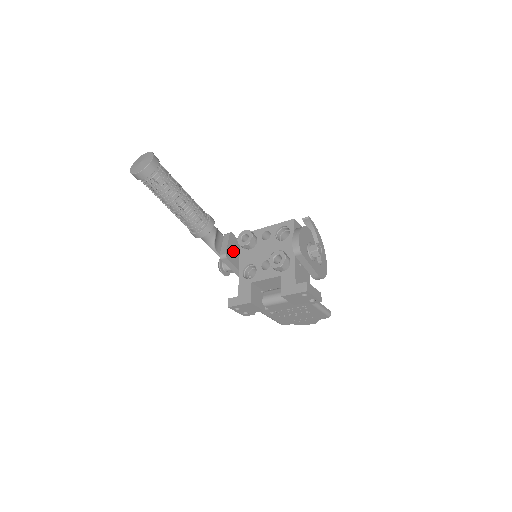
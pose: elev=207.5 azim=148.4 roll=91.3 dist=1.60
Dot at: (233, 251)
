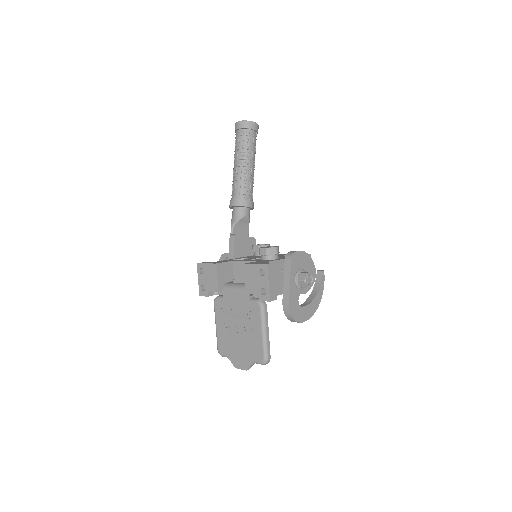
Dot at: (244, 246)
